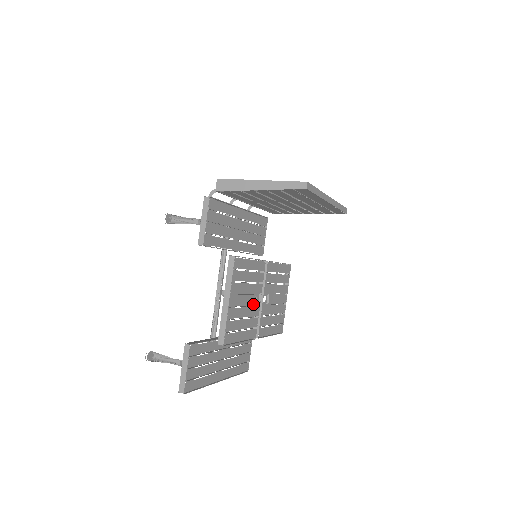
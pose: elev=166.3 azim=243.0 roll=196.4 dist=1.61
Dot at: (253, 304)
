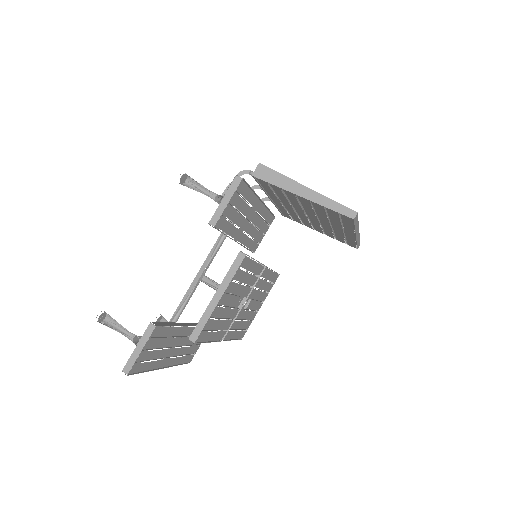
Dot at: occluded
